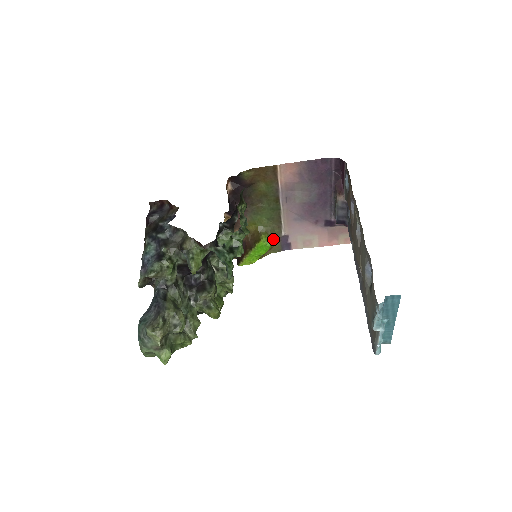
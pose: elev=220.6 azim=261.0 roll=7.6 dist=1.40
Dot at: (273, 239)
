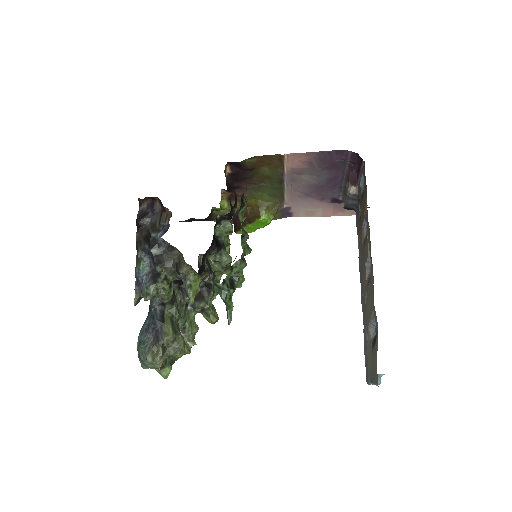
Dot at: (274, 214)
